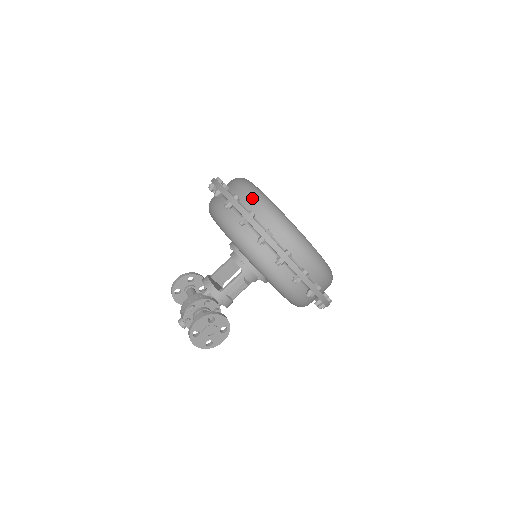
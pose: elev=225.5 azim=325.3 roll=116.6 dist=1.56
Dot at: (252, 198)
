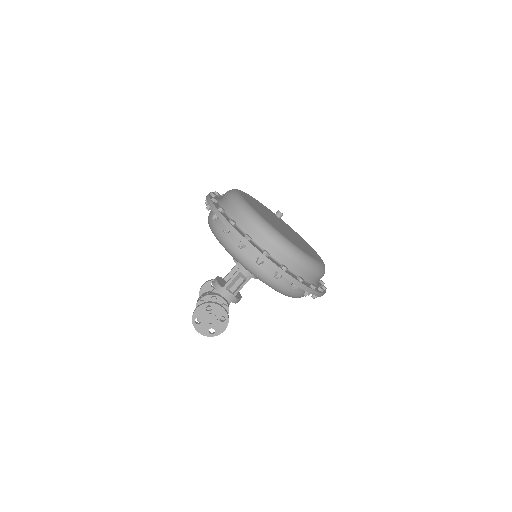
Dot at: (228, 199)
